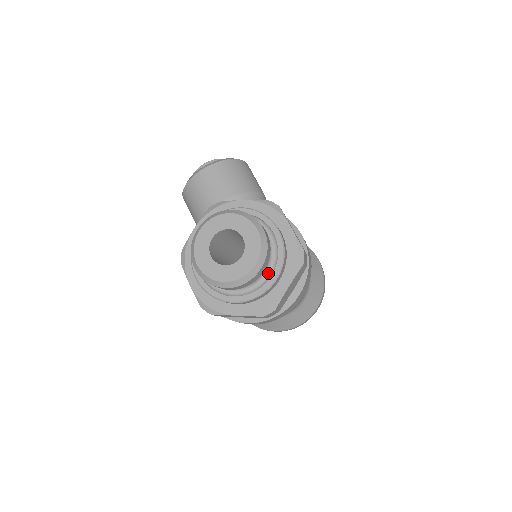
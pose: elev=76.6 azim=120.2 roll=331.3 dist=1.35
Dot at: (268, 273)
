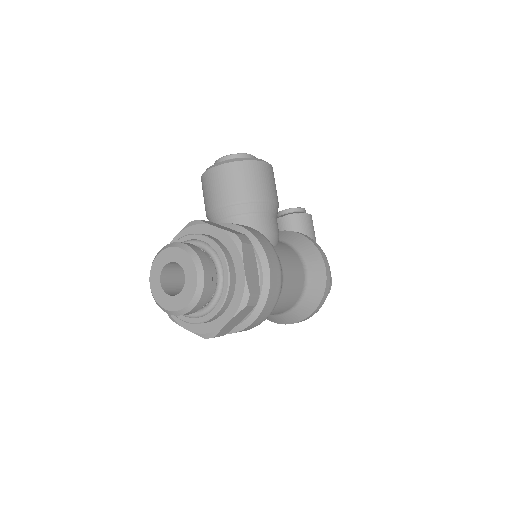
Dot at: (209, 307)
